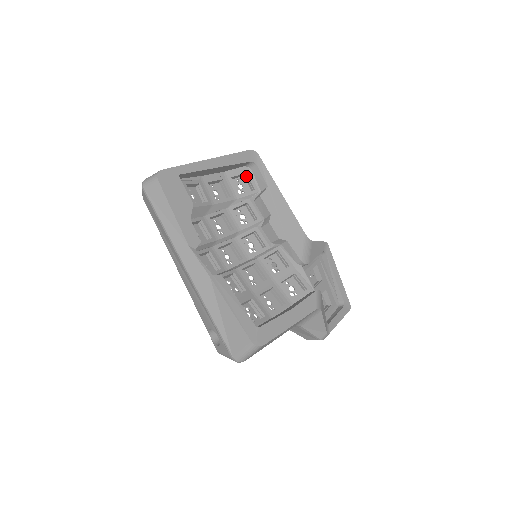
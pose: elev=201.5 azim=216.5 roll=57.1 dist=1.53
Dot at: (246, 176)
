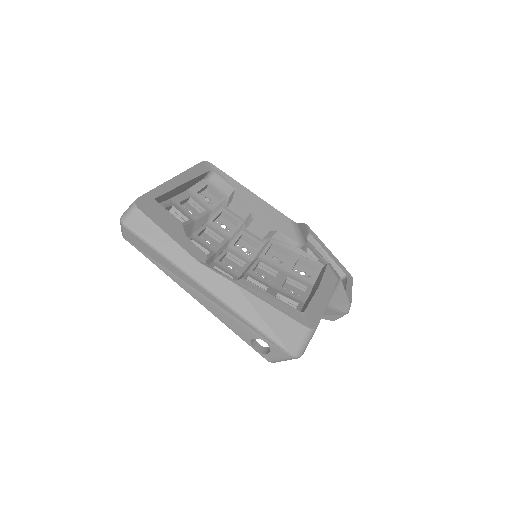
Dot at: (208, 188)
